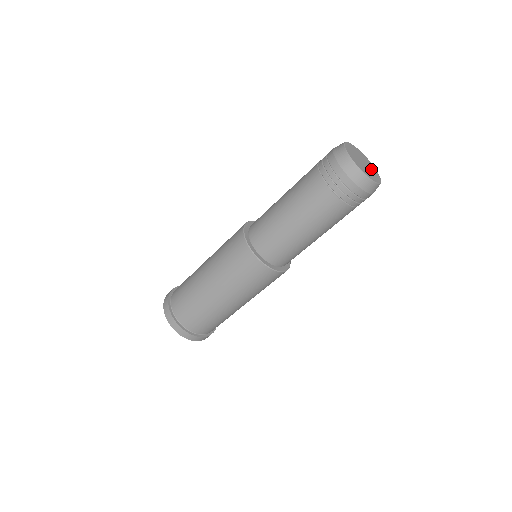
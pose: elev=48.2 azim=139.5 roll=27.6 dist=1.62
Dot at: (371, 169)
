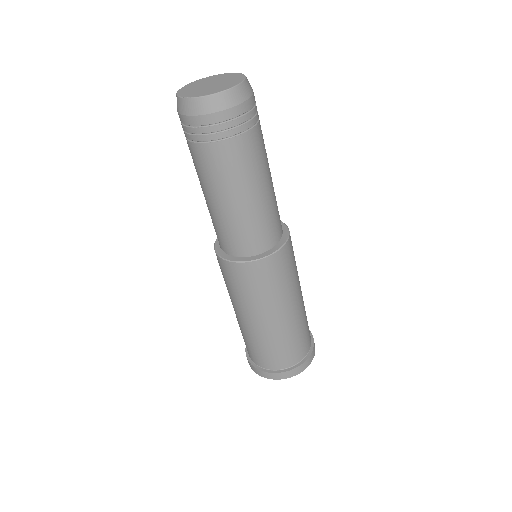
Dot at: (221, 79)
